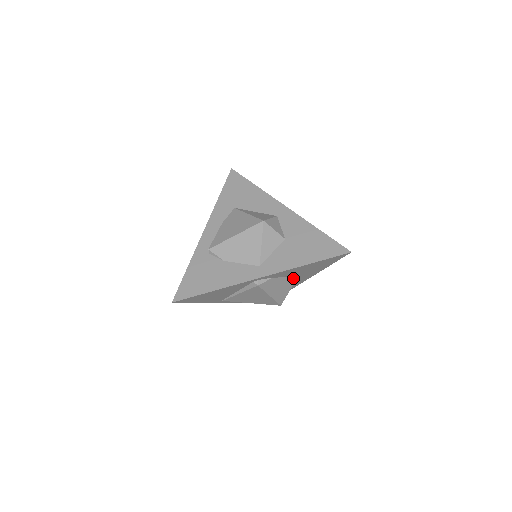
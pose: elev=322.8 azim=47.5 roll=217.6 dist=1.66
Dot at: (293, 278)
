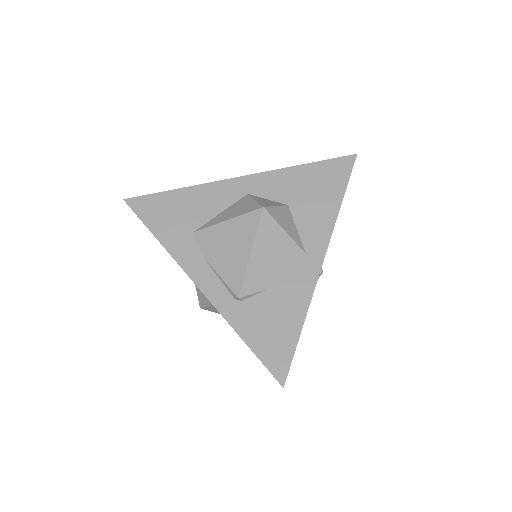
Dot at: occluded
